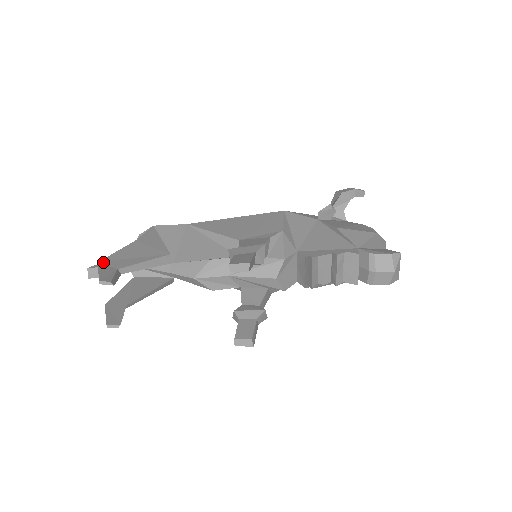
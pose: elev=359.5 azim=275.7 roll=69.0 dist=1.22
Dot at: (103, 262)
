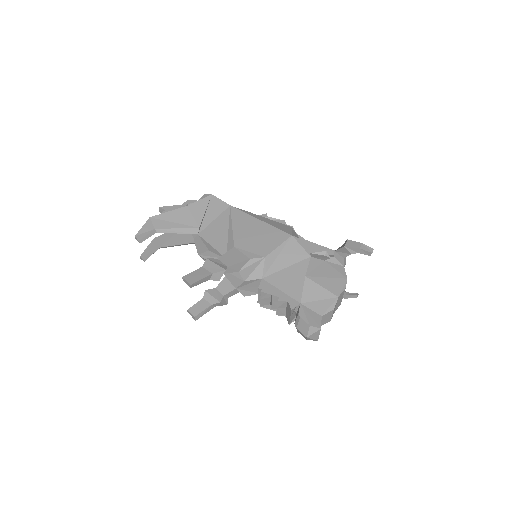
Dot at: (152, 219)
